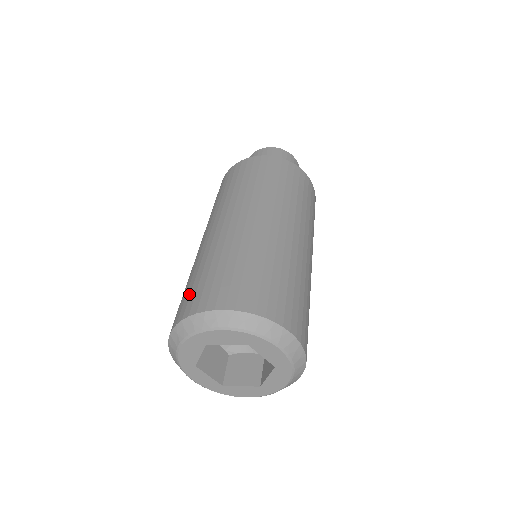
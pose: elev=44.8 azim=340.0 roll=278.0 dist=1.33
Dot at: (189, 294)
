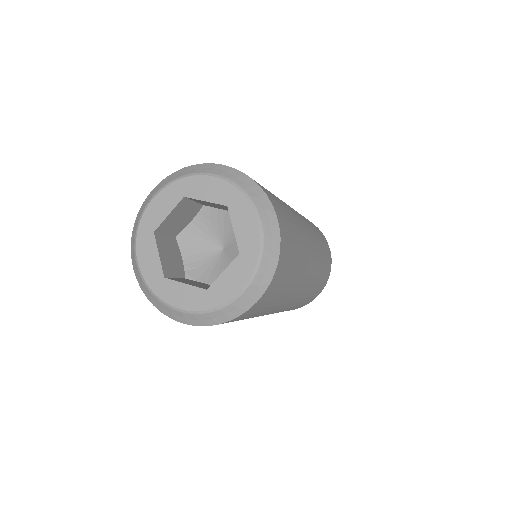
Dot at: occluded
